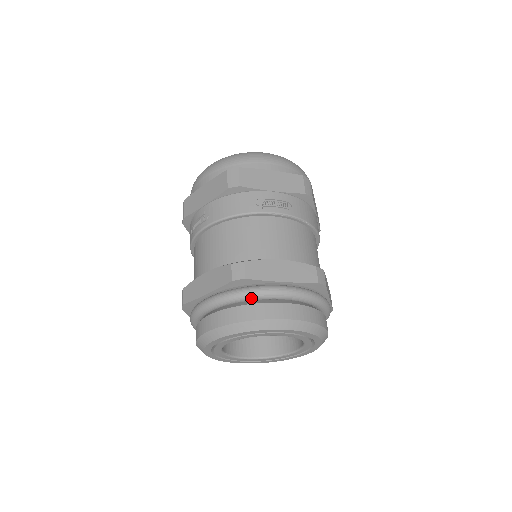
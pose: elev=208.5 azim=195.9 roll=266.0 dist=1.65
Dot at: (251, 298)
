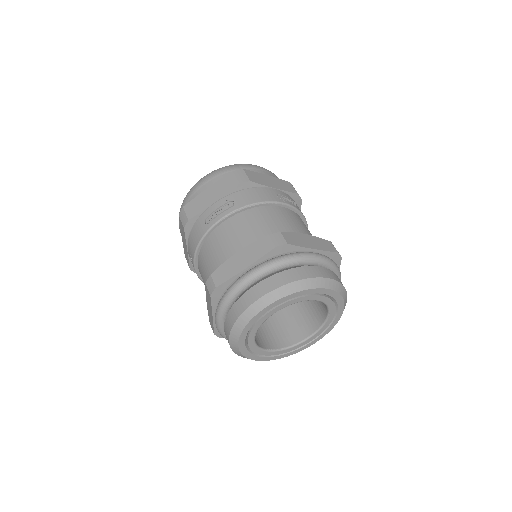
Dot at: (232, 298)
